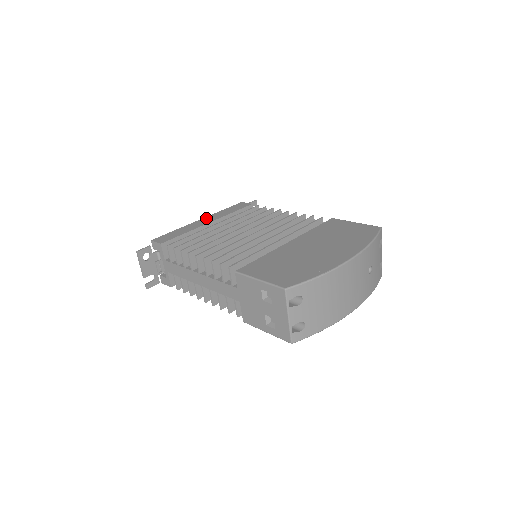
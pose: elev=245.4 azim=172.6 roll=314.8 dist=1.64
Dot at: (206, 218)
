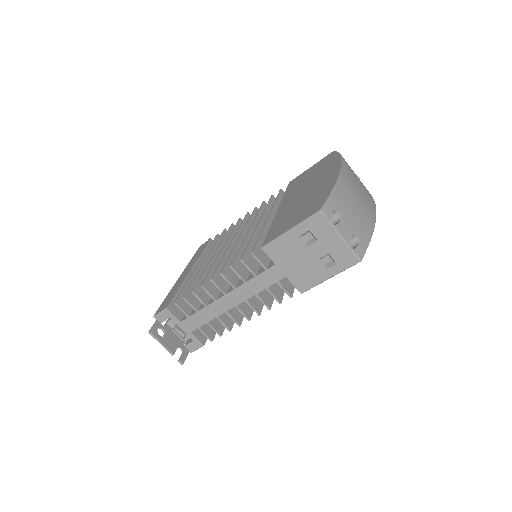
Dot at: (183, 272)
